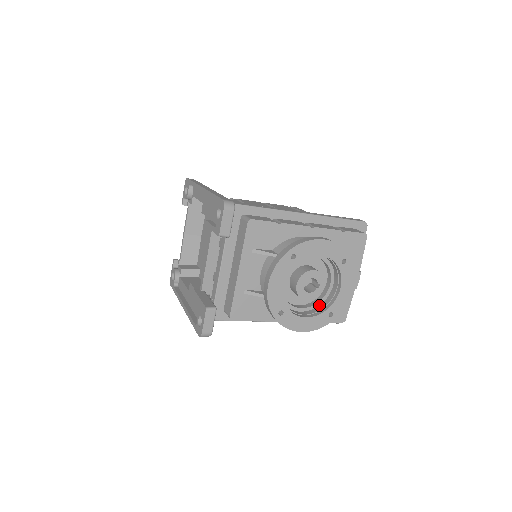
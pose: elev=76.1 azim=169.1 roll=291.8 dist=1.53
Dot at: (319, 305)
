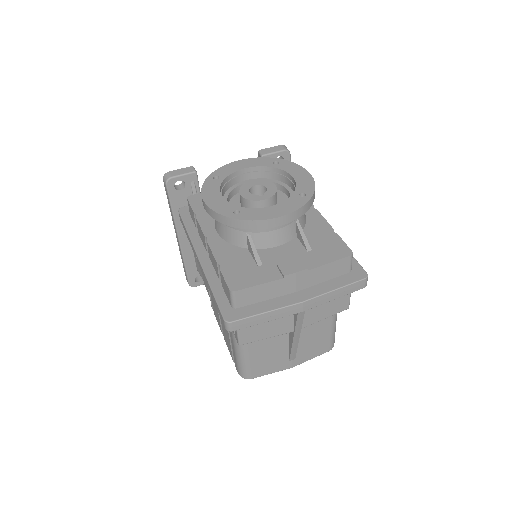
Dot at: occluded
